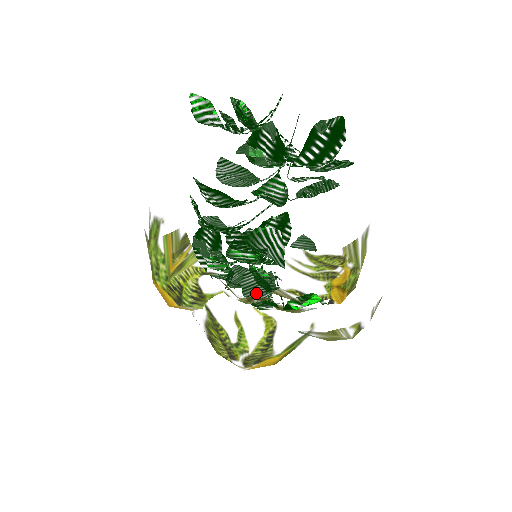
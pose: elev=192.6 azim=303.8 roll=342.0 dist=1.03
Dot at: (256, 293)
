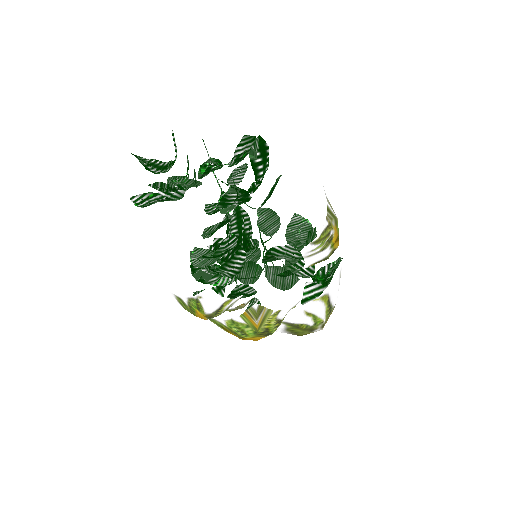
Dot at: (281, 280)
